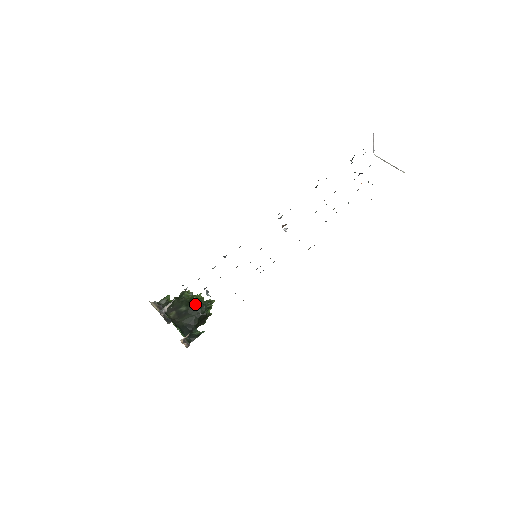
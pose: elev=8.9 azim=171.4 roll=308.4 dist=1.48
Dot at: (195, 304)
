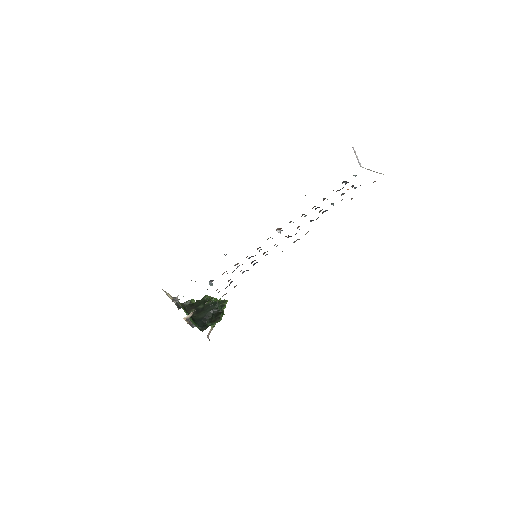
Dot at: (210, 302)
